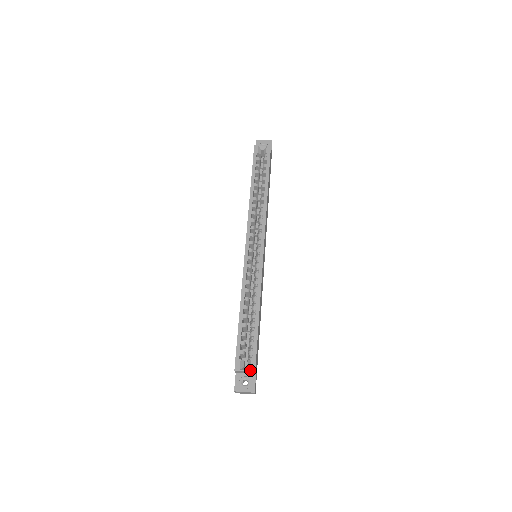
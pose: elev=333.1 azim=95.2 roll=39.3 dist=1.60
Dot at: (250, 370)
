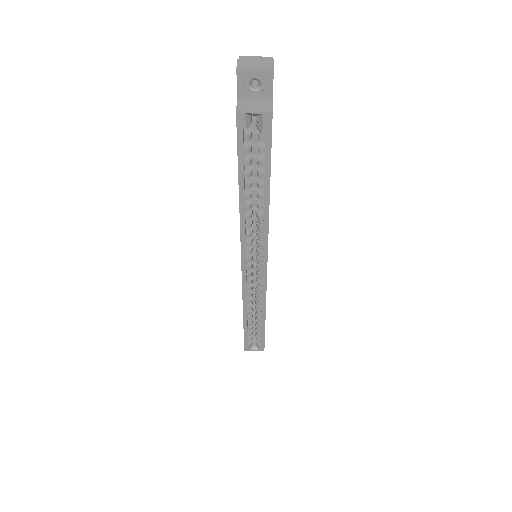
Dot at: (259, 350)
